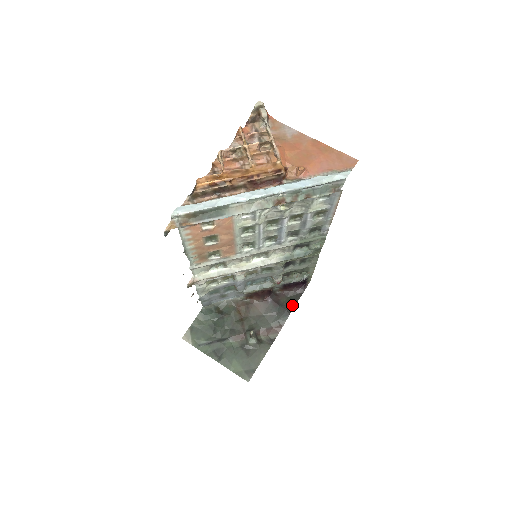
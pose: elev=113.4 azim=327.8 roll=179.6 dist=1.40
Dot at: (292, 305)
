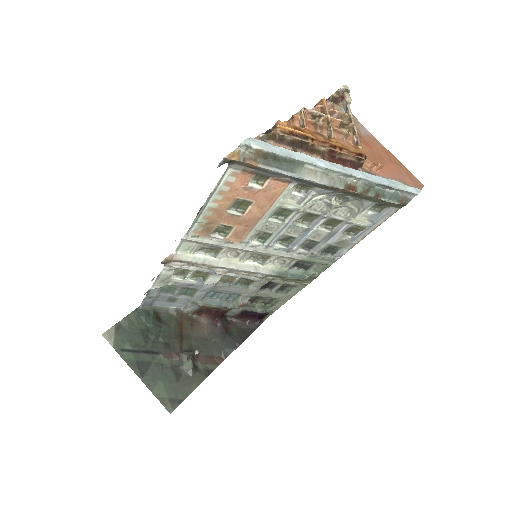
Dot at: (243, 338)
